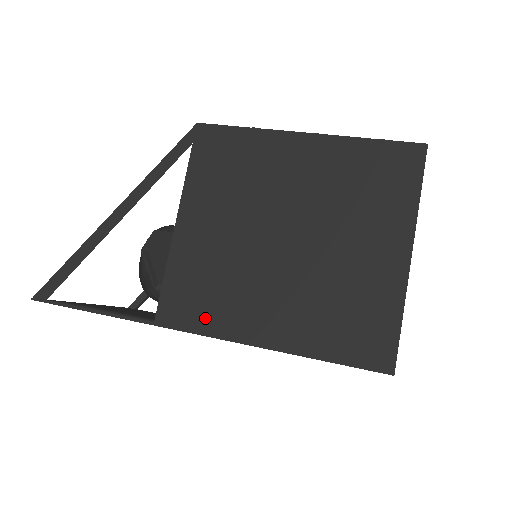
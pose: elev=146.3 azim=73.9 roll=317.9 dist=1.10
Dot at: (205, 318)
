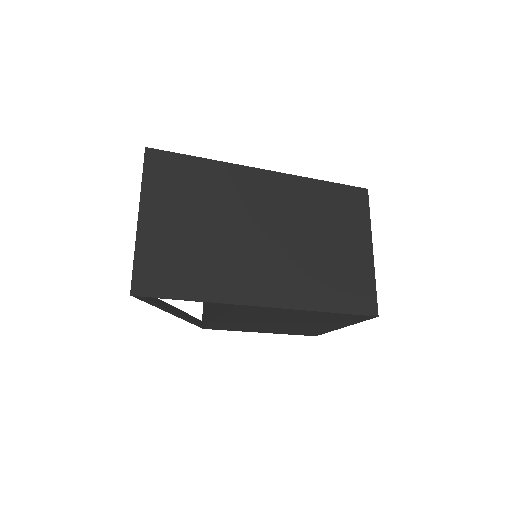
Dot at: occluded
